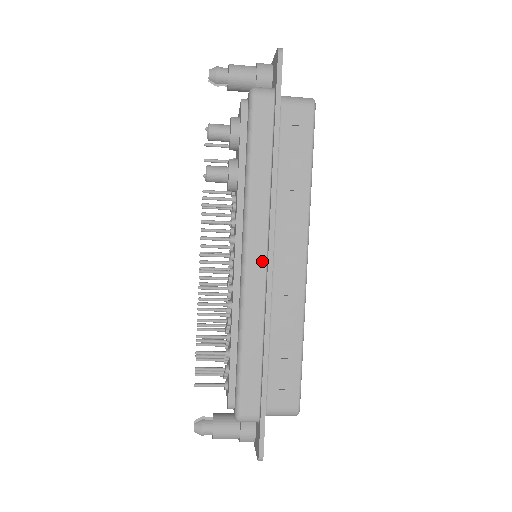
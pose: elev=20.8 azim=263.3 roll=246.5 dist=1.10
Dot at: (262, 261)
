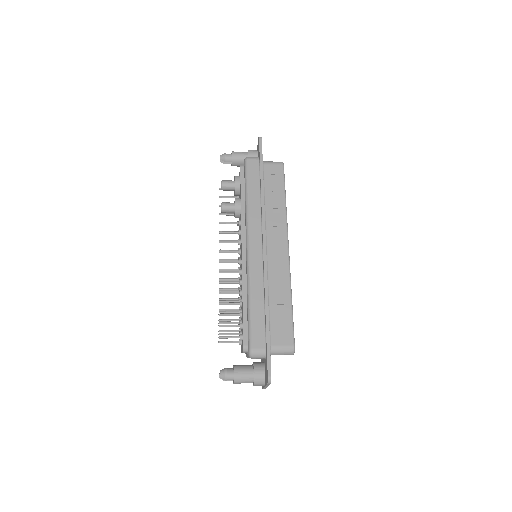
Dot at: (259, 248)
